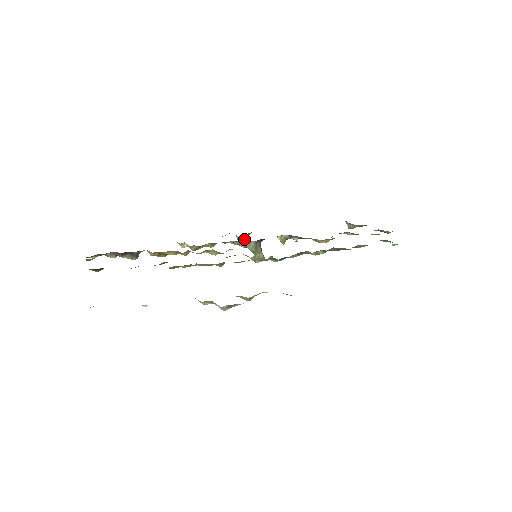
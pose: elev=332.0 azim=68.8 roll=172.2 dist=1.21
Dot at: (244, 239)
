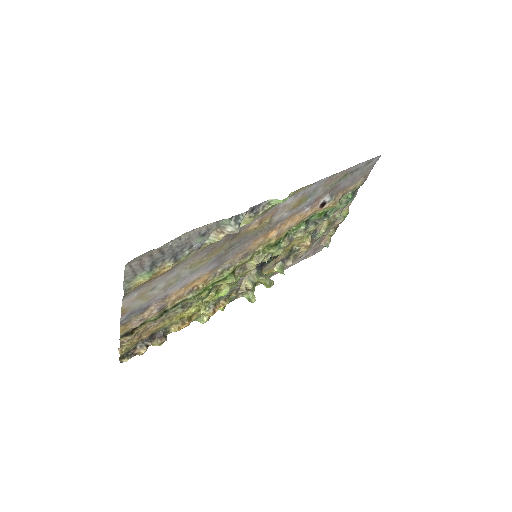
Dot at: (251, 293)
